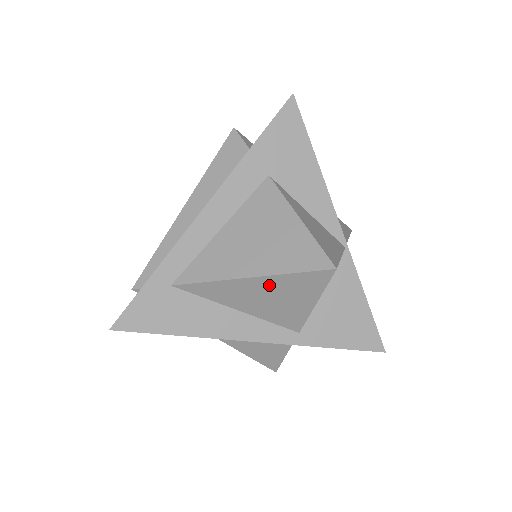
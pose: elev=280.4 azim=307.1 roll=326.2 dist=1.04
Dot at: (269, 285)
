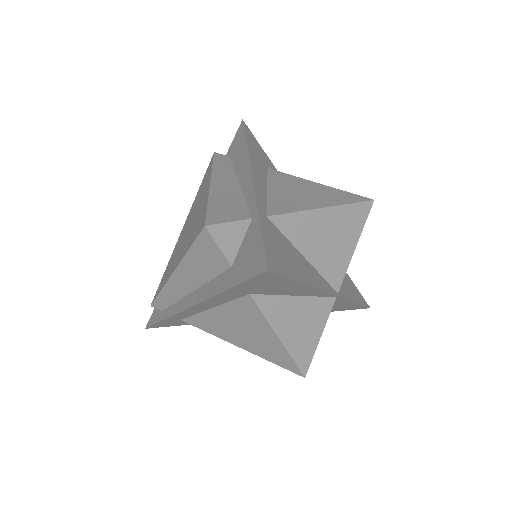
Dot at: occluded
